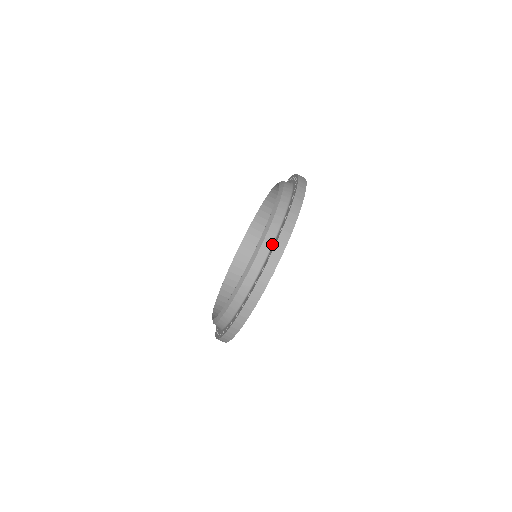
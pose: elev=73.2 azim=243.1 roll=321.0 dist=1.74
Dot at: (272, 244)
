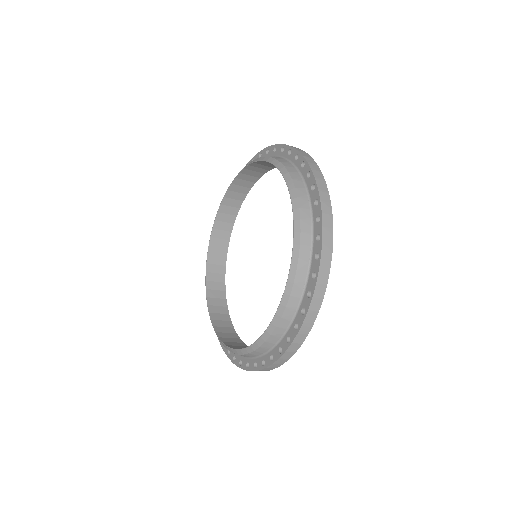
Dot at: (246, 357)
